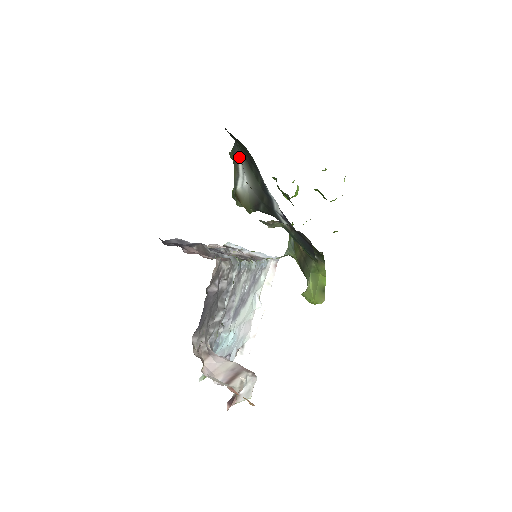
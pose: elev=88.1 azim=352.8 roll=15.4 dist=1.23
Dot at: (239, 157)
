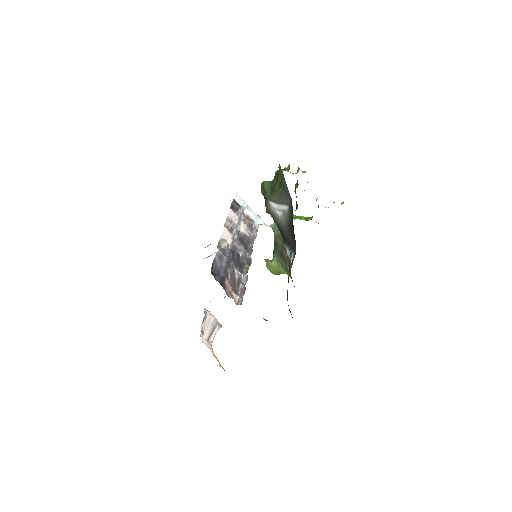
Dot at: (286, 207)
